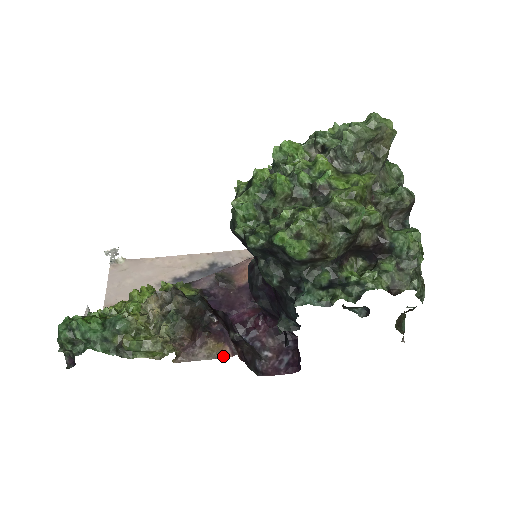
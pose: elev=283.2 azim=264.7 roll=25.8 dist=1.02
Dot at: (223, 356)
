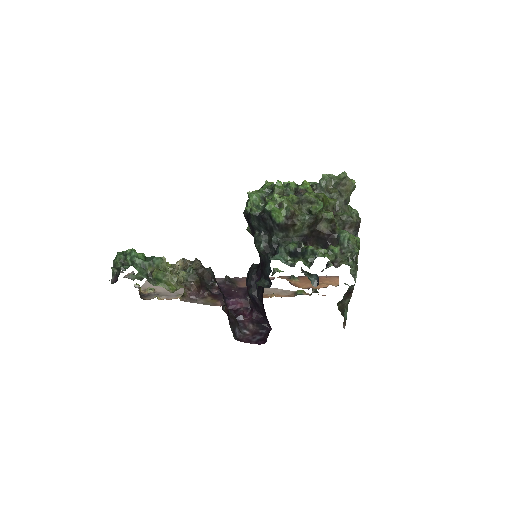
Dot at: (215, 305)
